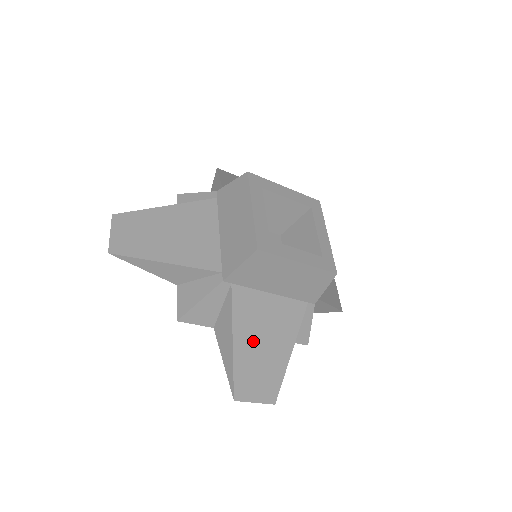
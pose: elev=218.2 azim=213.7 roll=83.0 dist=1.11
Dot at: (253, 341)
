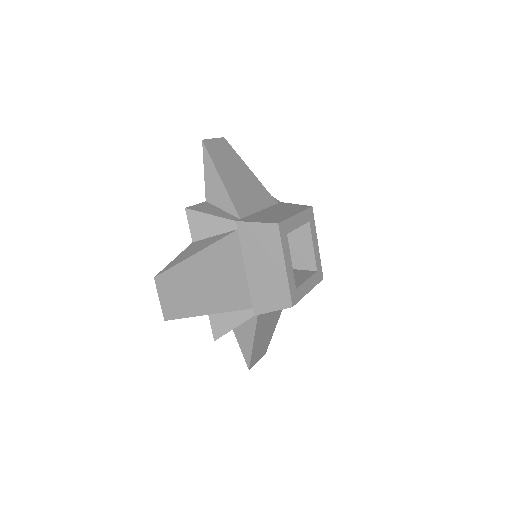
Dot at: (262, 333)
